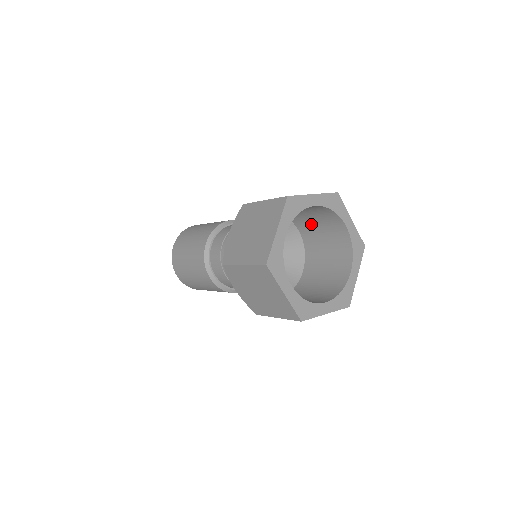
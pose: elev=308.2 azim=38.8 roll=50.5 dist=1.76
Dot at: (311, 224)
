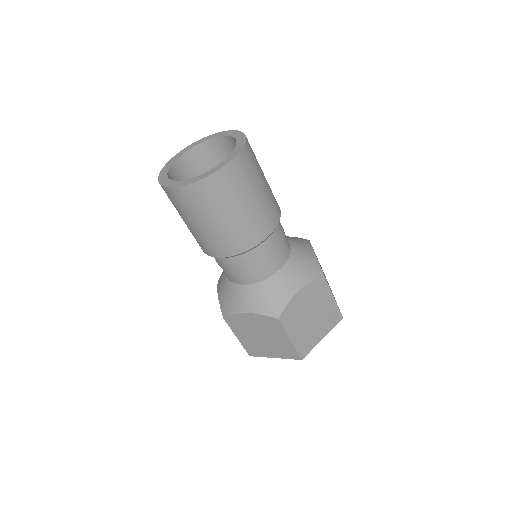
Dot at: occluded
